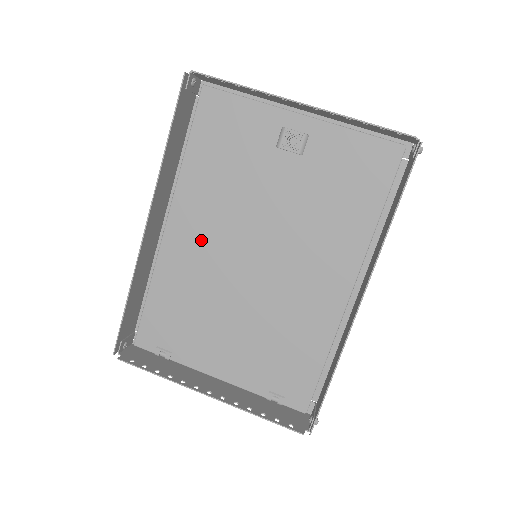
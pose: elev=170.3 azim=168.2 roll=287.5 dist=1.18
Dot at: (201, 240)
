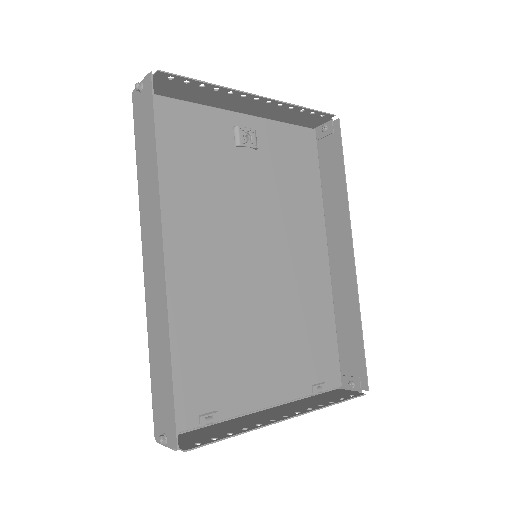
Dot at: (202, 261)
